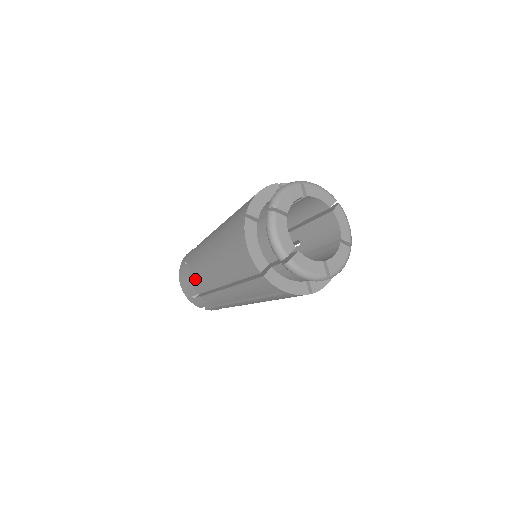
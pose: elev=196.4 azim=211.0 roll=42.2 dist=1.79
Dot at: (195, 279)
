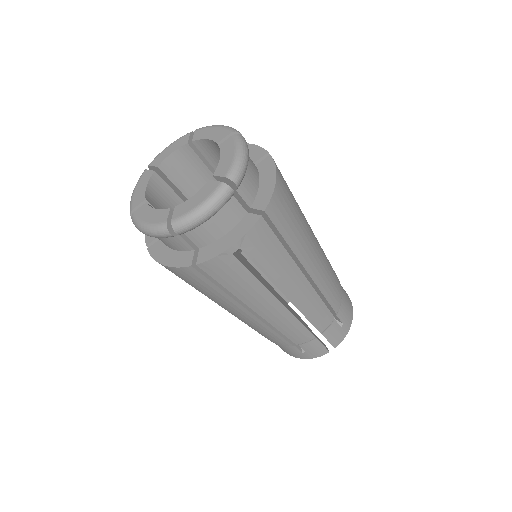
Dot at: (268, 338)
